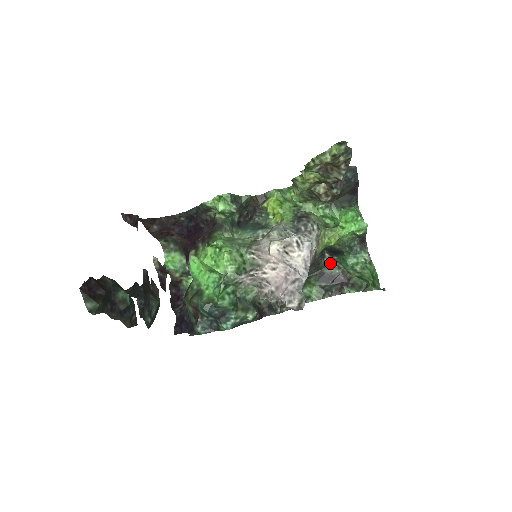
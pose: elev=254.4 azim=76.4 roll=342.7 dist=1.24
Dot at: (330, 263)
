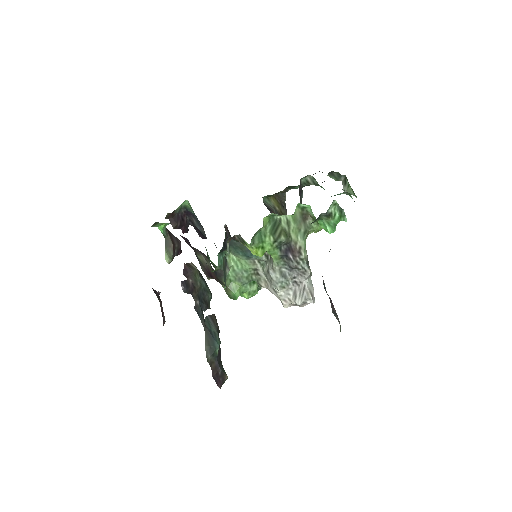
Dot at: (308, 184)
